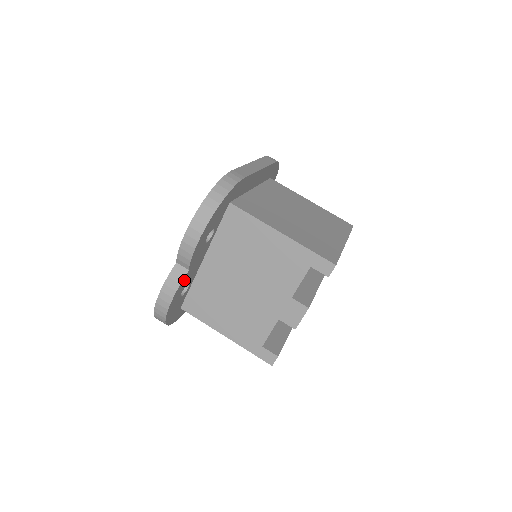
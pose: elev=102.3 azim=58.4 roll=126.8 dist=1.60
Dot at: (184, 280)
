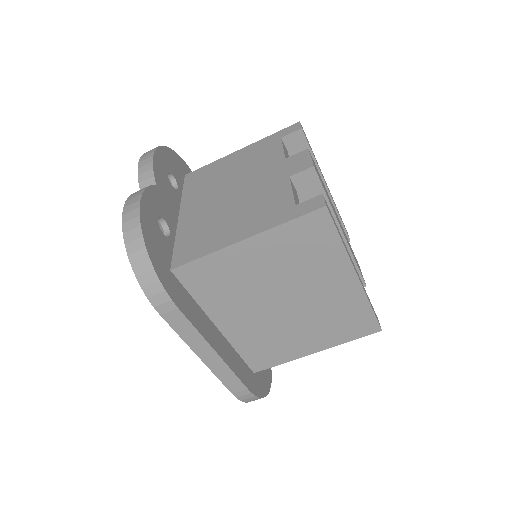
Dot at: occluded
